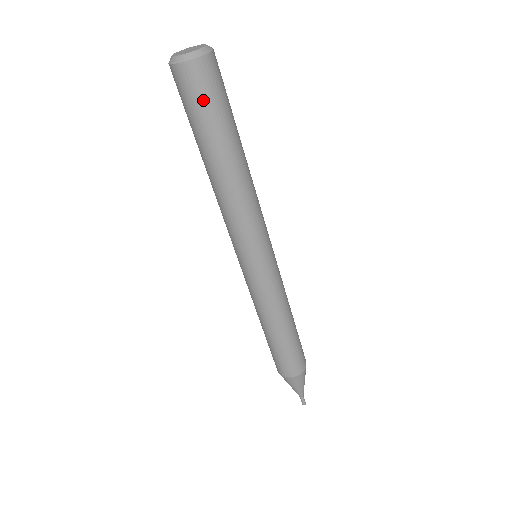
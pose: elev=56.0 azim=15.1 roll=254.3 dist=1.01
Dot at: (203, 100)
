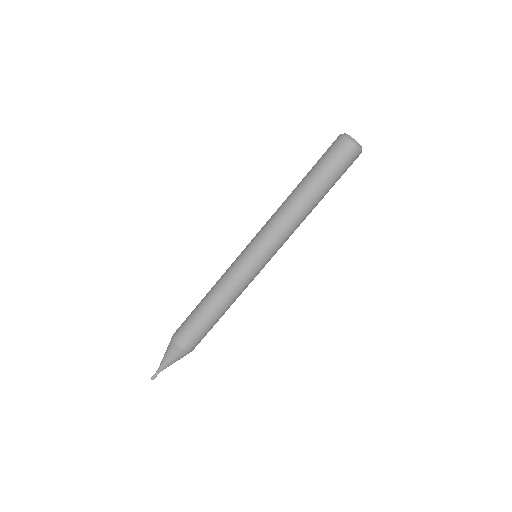
Dot at: (330, 156)
